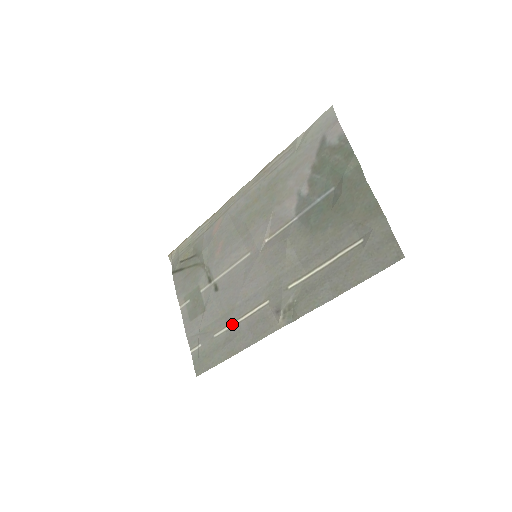
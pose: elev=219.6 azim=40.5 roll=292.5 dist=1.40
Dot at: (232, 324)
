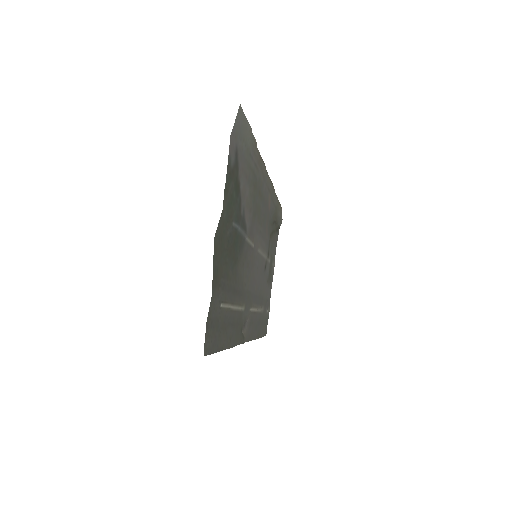
Dot at: (260, 309)
